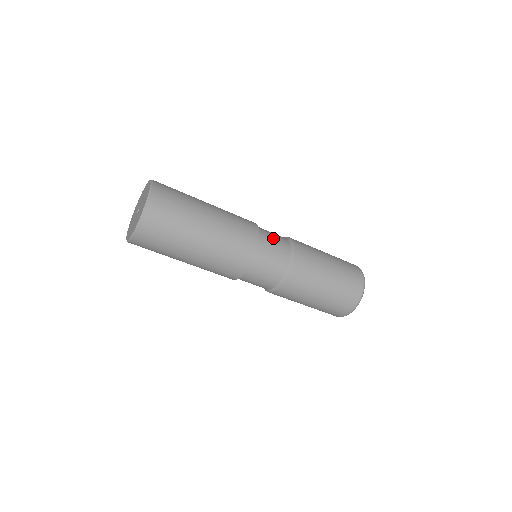
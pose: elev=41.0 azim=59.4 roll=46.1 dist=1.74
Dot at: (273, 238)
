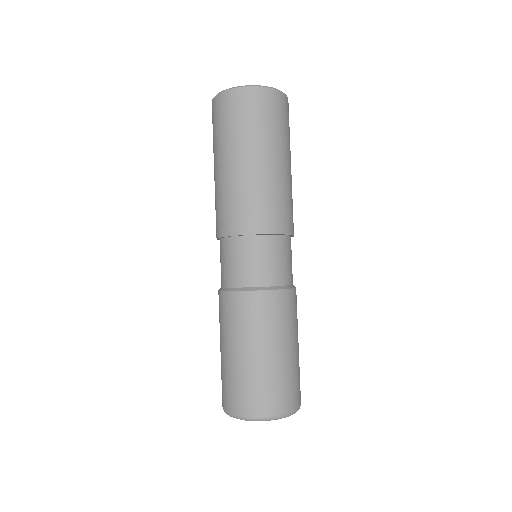
Dot at: occluded
